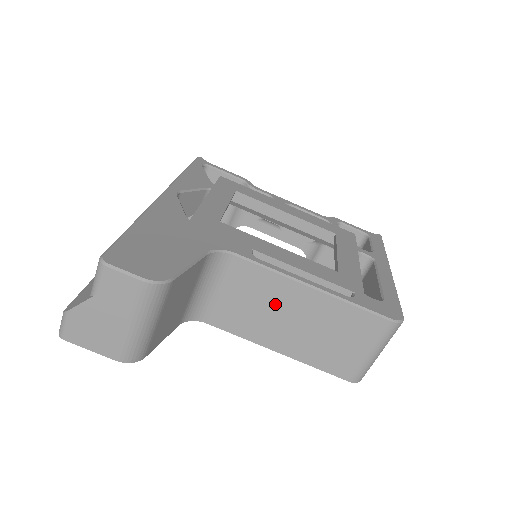
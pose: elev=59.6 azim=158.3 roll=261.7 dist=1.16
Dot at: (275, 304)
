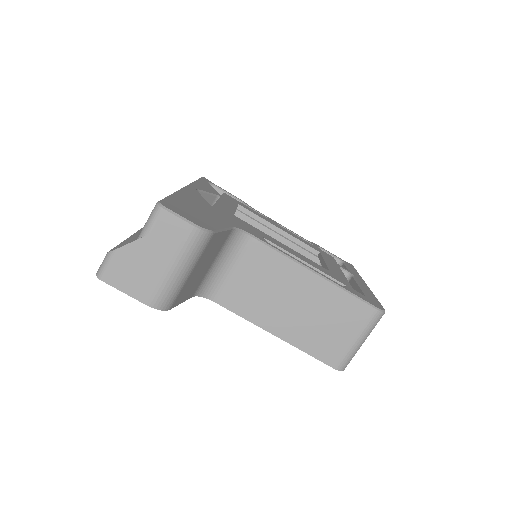
Dot at: (280, 286)
